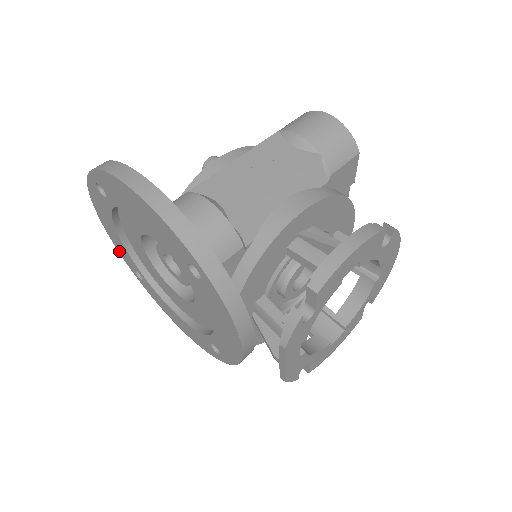
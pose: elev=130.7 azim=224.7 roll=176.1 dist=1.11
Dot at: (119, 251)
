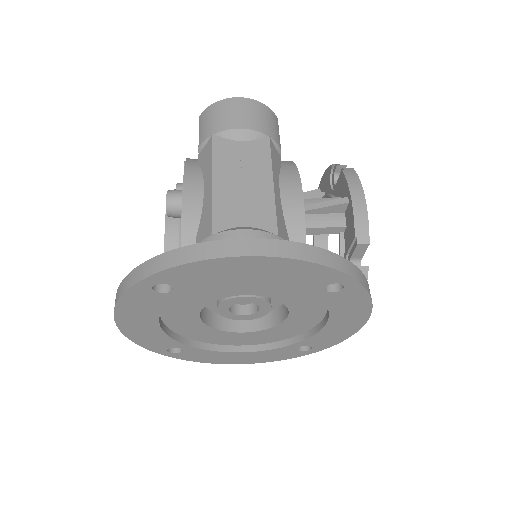
Dot at: (142, 344)
